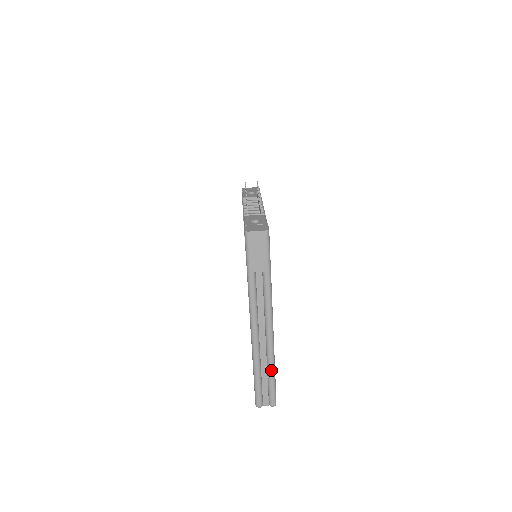
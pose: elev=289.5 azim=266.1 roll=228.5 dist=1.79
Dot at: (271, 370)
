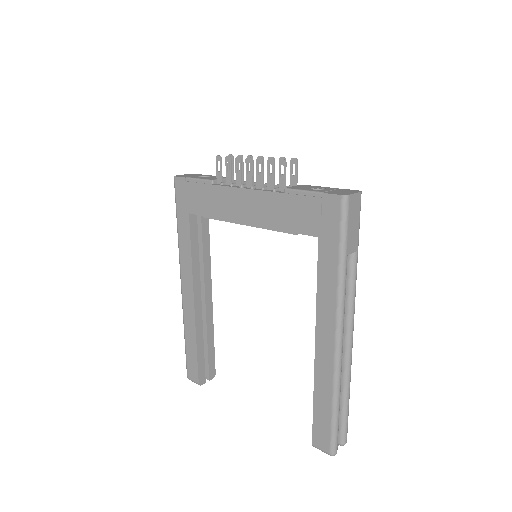
Dot at: (349, 393)
